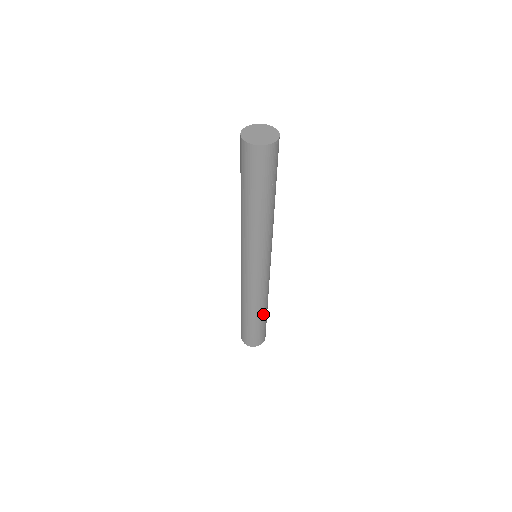
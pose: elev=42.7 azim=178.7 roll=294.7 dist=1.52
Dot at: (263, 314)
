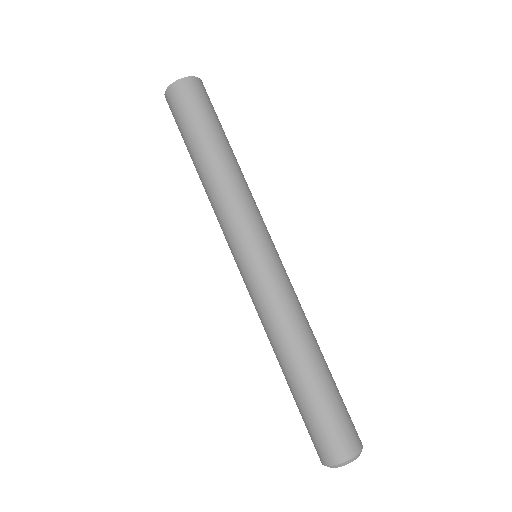
Dot at: (321, 362)
